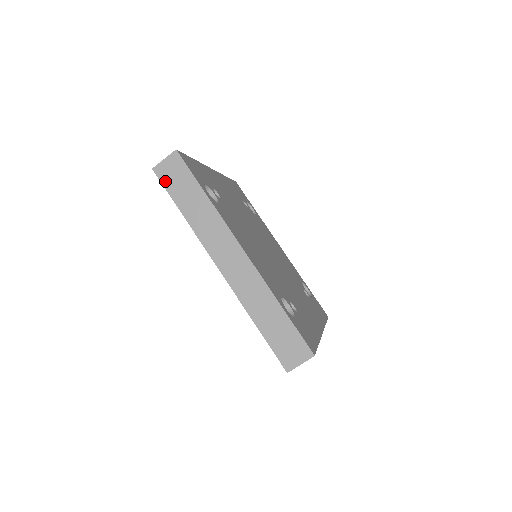
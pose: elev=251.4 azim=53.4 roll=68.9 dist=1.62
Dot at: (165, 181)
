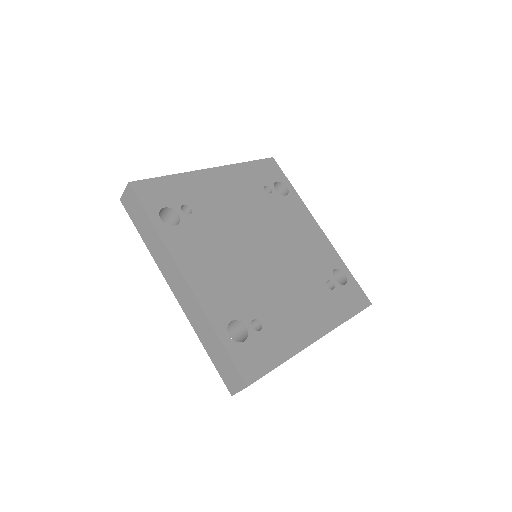
Dot at: (129, 211)
